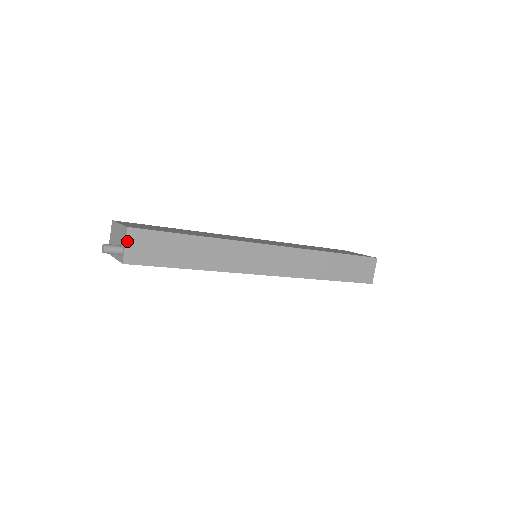
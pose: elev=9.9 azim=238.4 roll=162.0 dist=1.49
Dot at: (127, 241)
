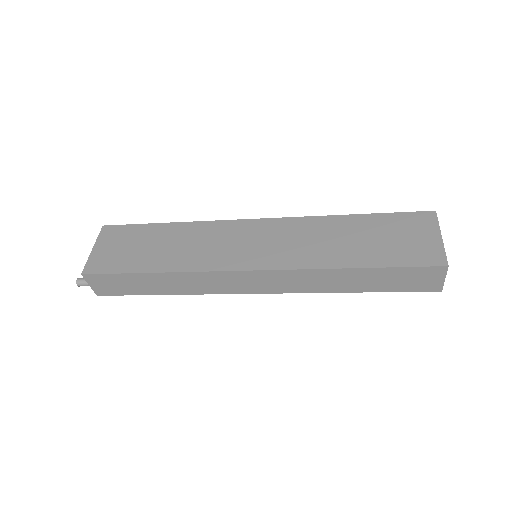
Dot at: (89, 282)
